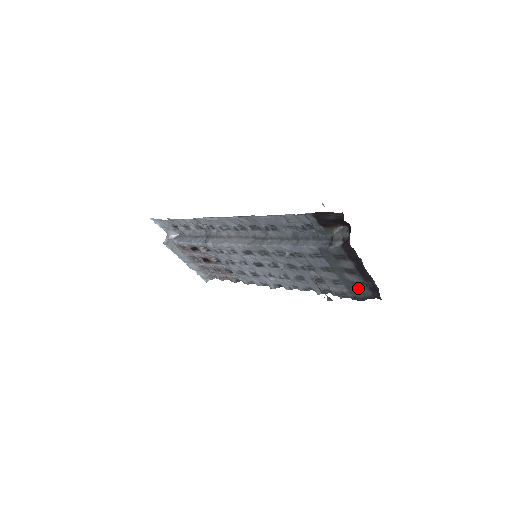
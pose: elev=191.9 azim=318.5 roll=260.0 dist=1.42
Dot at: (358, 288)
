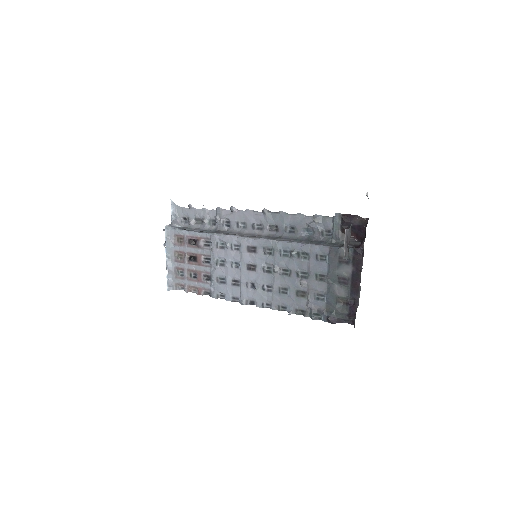
Dot at: (337, 306)
